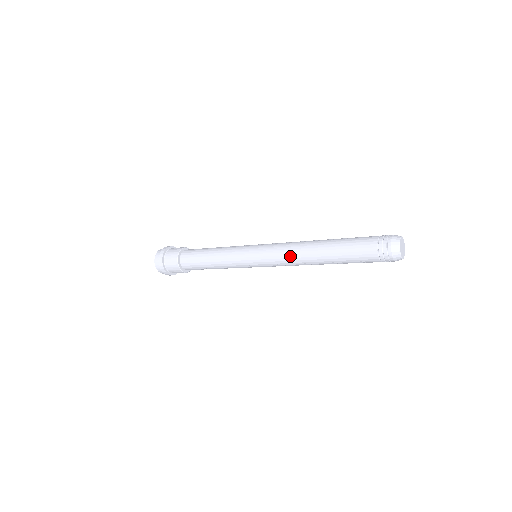
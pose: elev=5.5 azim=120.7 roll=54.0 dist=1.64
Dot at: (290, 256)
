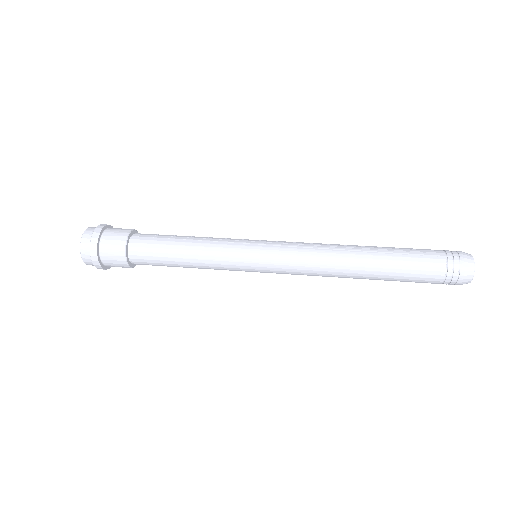
Dot at: (318, 272)
